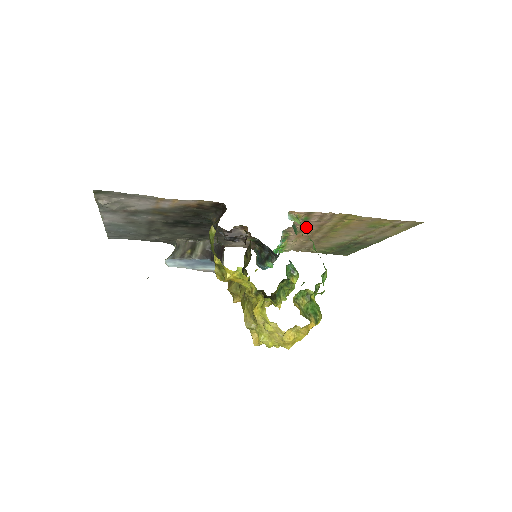
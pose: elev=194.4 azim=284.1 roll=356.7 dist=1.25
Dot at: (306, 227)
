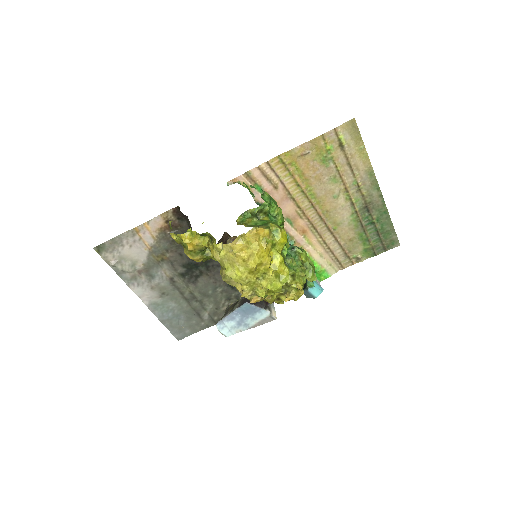
Dot at: (284, 207)
